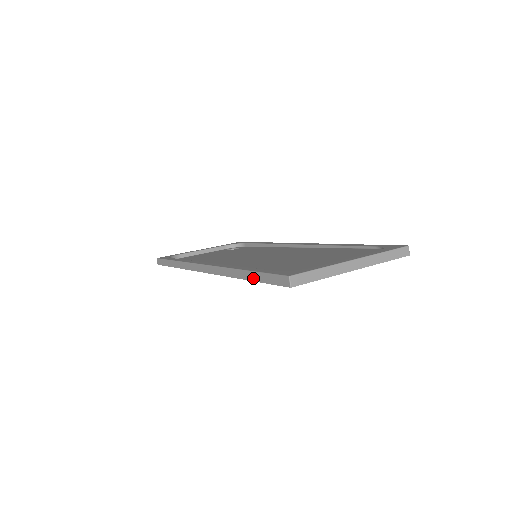
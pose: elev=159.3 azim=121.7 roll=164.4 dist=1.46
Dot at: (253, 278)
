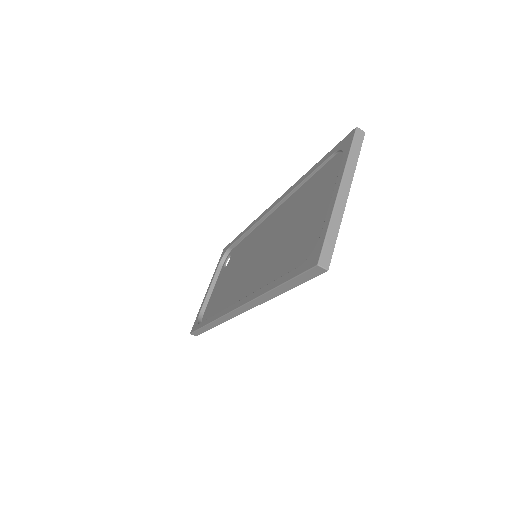
Dot at: (287, 288)
